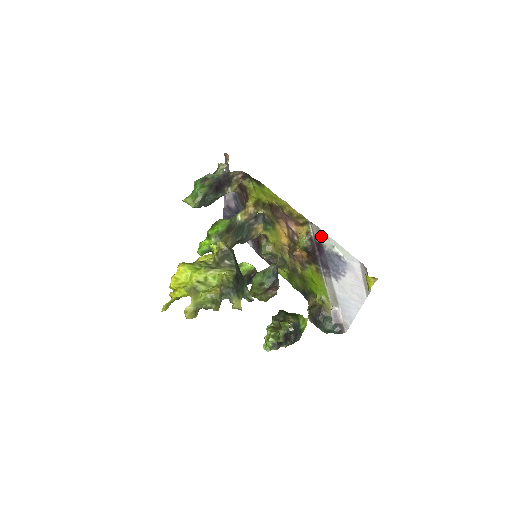
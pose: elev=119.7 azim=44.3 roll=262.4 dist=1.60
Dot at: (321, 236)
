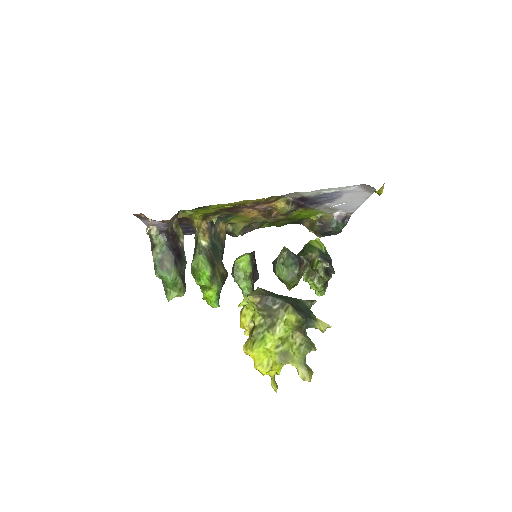
Dot at: (302, 194)
